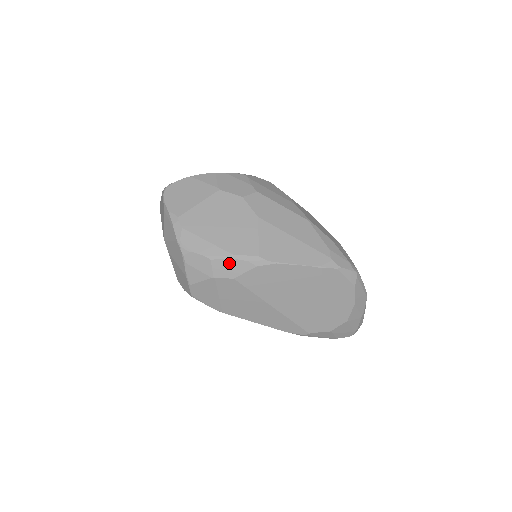
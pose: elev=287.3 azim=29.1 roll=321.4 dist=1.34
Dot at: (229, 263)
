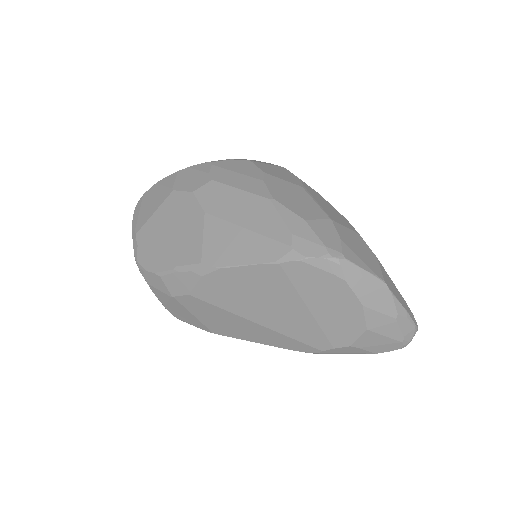
Dot at: (177, 277)
